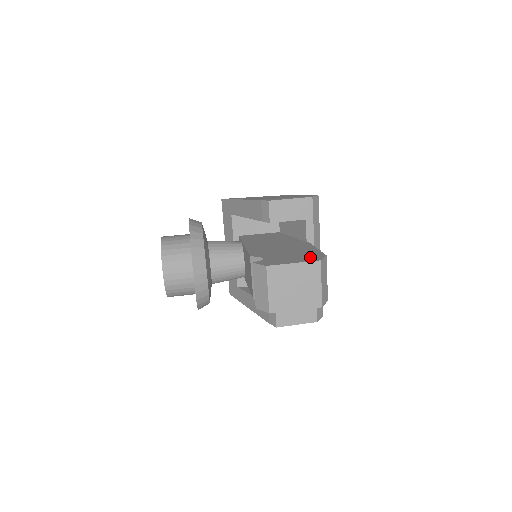
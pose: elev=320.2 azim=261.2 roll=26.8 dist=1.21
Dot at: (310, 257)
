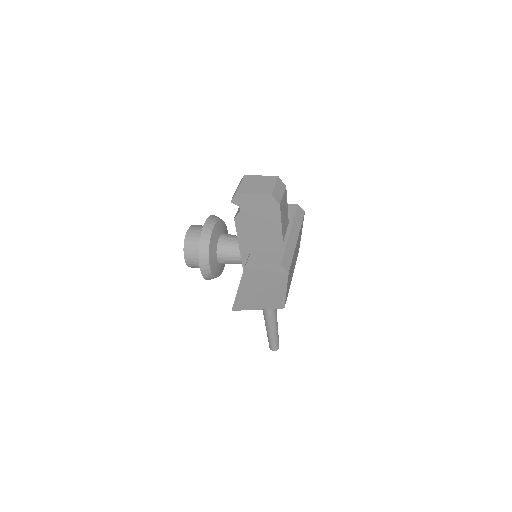
Dot at: occluded
